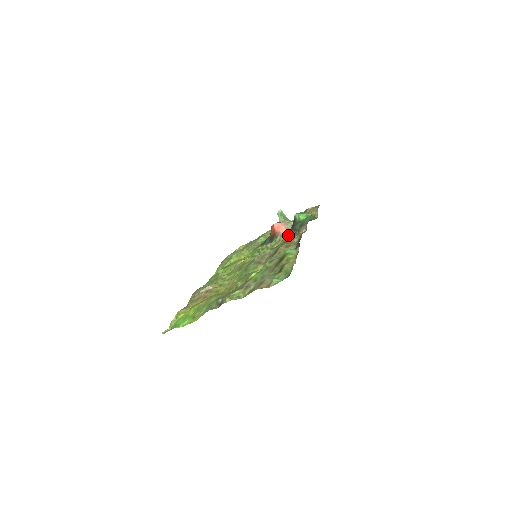
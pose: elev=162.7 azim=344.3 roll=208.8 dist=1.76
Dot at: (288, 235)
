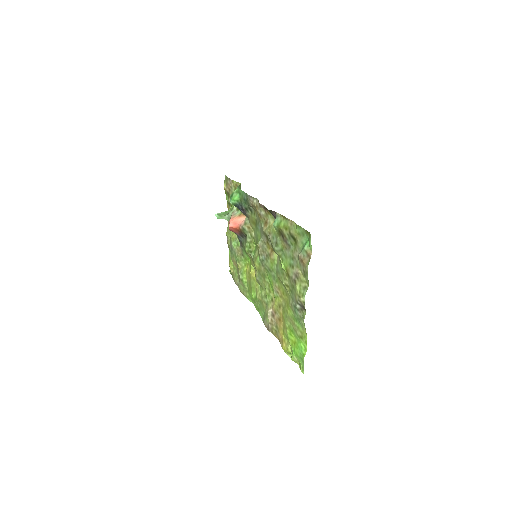
Dot at: (247, 218)
